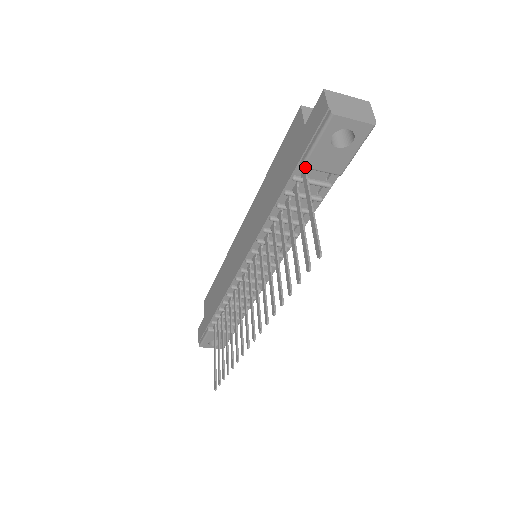
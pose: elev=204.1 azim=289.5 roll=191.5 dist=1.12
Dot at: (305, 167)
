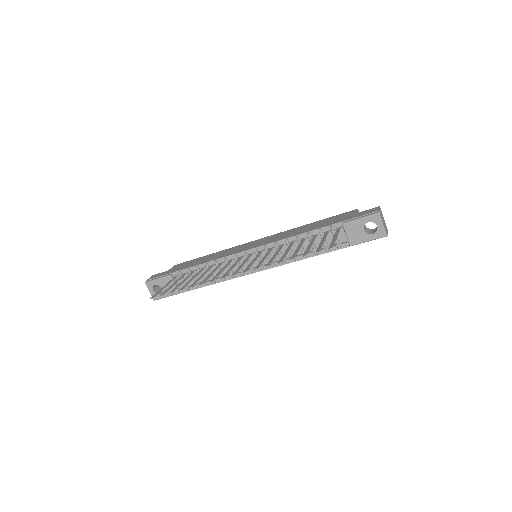
Dot at: (344, 225)
